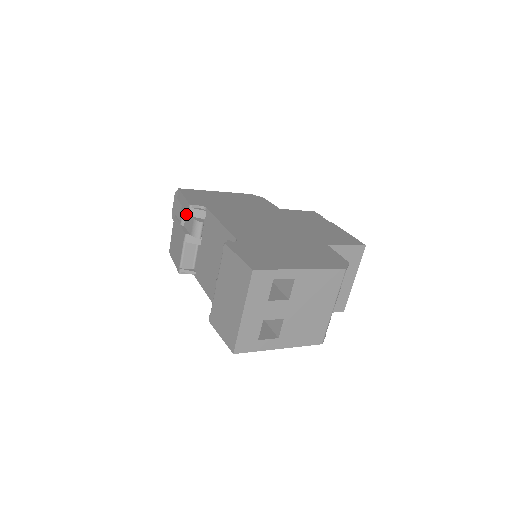
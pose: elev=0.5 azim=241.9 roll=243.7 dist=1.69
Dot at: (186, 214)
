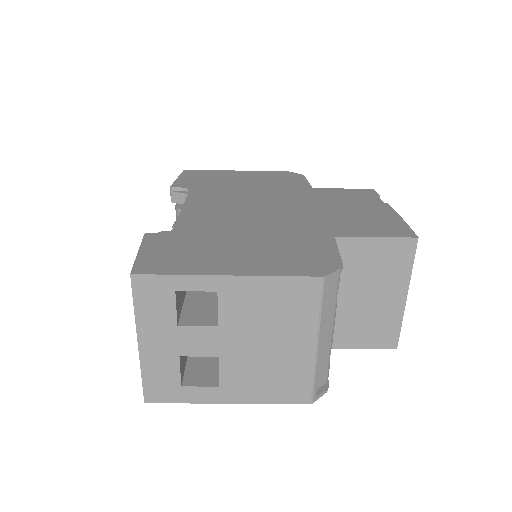
Dot at: occluded
